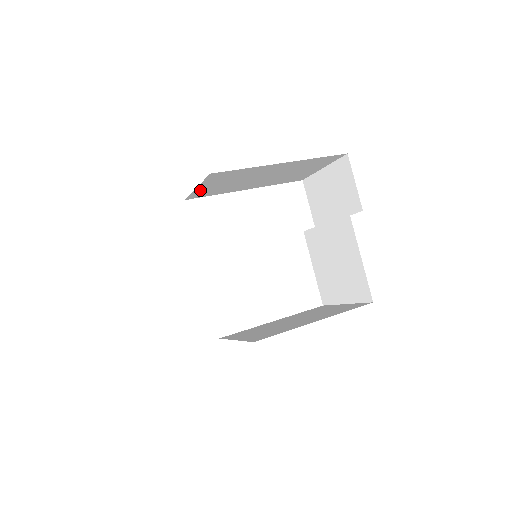
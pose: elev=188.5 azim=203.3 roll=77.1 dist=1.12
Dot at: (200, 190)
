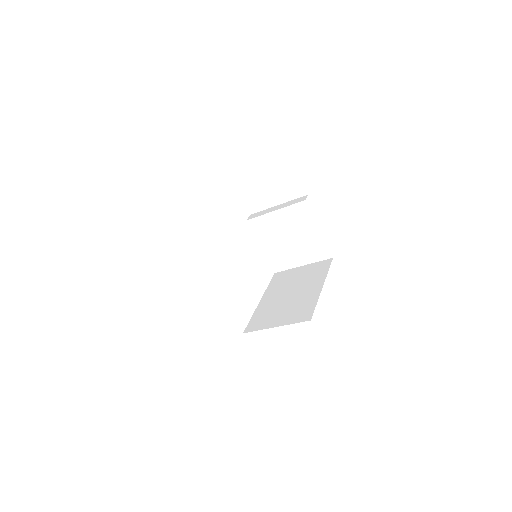
Dot at: occluded
